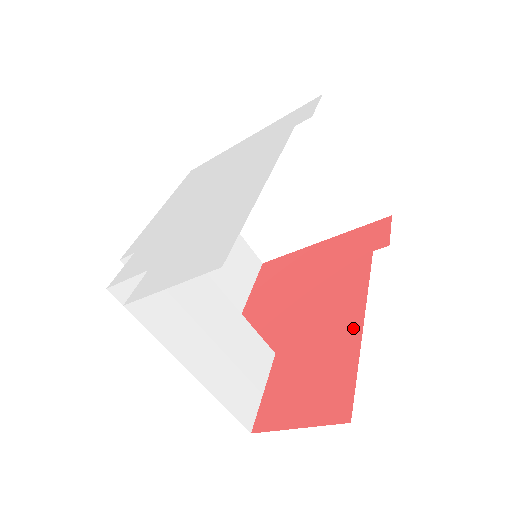
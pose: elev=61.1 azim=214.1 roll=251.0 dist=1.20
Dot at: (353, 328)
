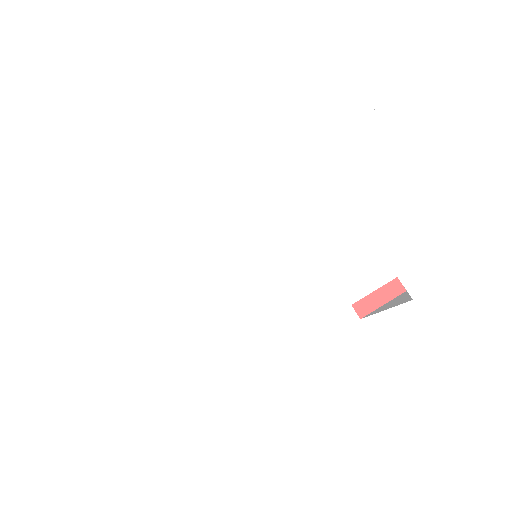
Dot at: occluded
